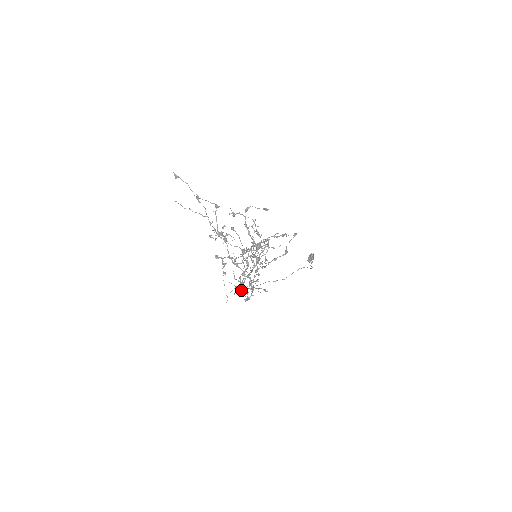
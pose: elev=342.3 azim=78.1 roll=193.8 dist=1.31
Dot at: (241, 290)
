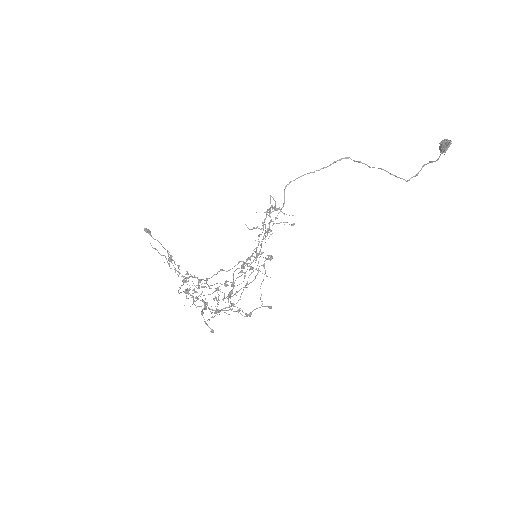
Dot at: (272, 207)
